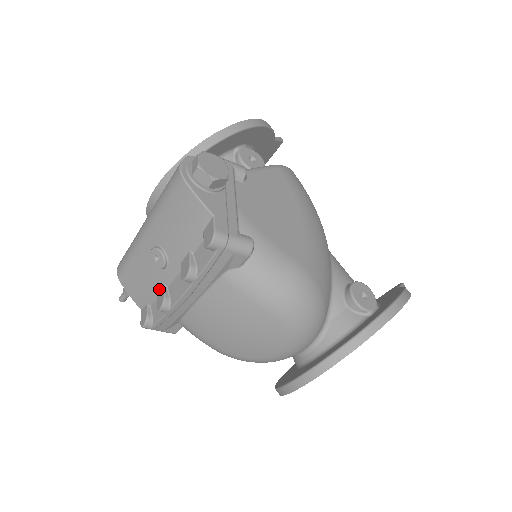
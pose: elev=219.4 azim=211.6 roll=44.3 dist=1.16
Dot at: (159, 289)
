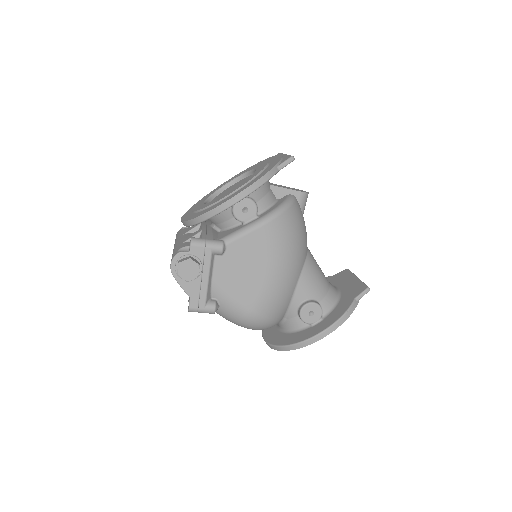
Dot at: occluded
